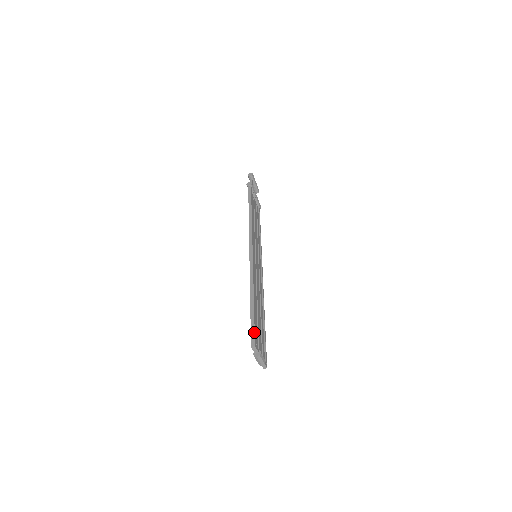
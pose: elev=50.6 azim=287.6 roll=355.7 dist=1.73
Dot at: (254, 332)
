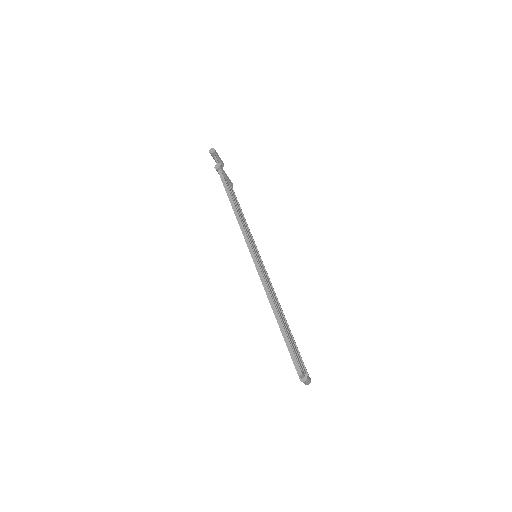
Dot at: (295, 358)
